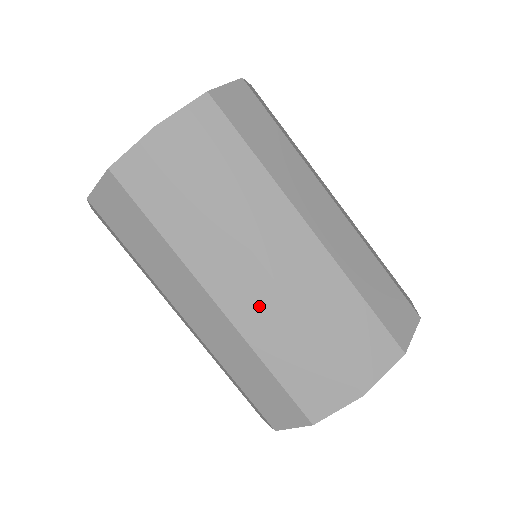
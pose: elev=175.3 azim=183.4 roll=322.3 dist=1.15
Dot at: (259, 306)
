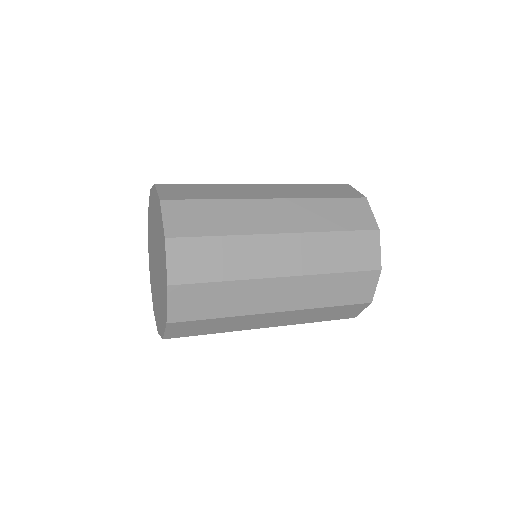
Dot at: (289, 318)
